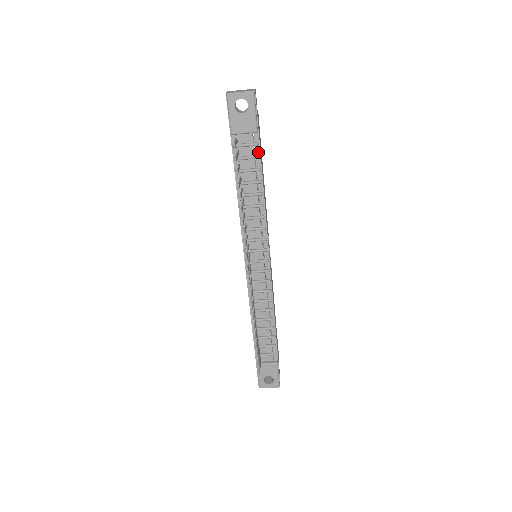
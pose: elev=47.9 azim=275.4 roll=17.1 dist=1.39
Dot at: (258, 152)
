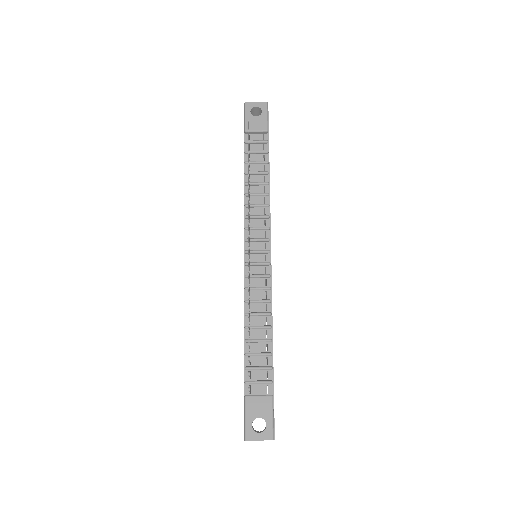
Dot at: (267, 149)
